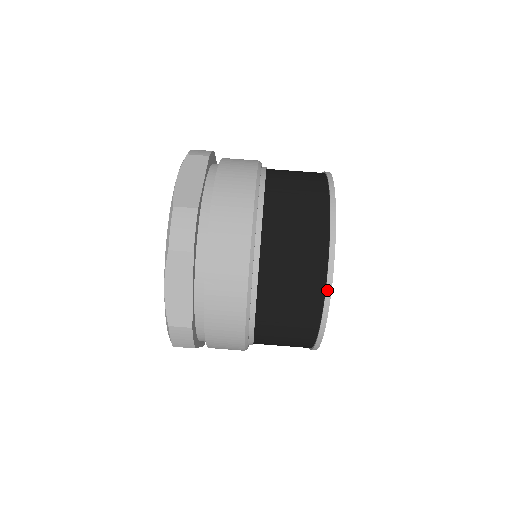
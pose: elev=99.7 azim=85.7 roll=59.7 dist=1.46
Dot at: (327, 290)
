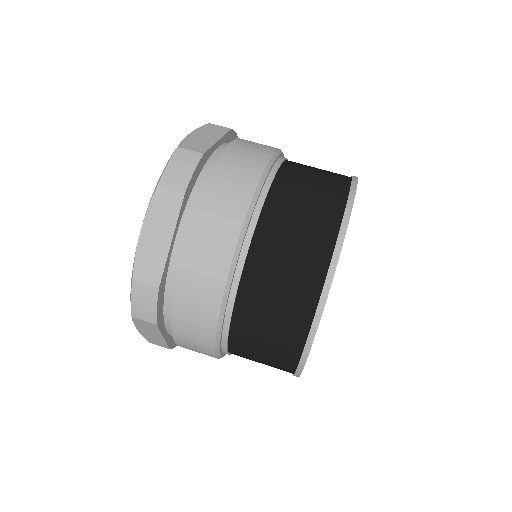
Dot at: (328, 275)
